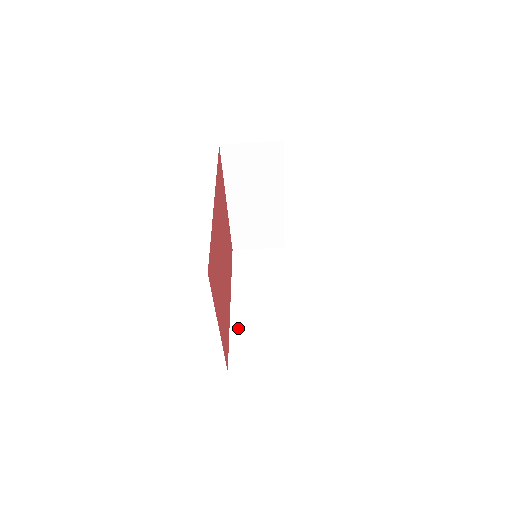
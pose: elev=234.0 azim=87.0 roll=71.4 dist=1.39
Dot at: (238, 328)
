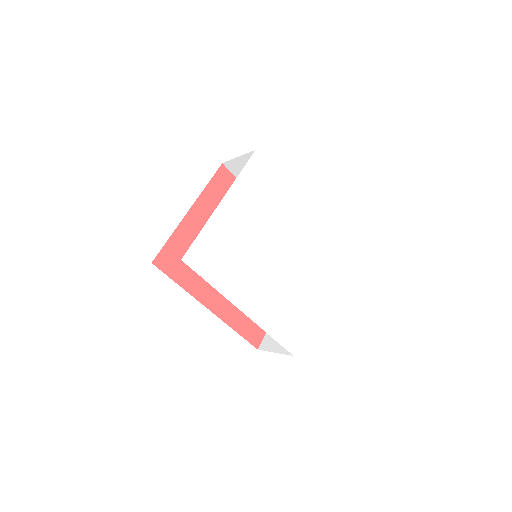
Dot at: occluded
